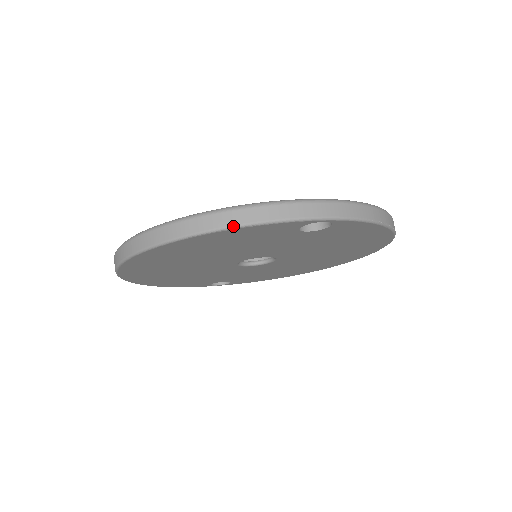
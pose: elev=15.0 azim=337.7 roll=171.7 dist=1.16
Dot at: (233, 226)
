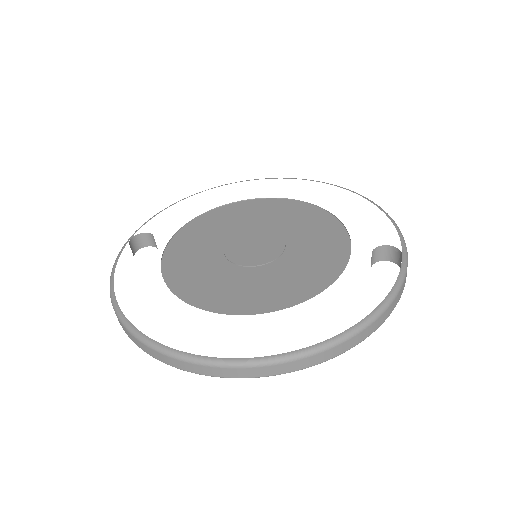
Dot at: occluded
